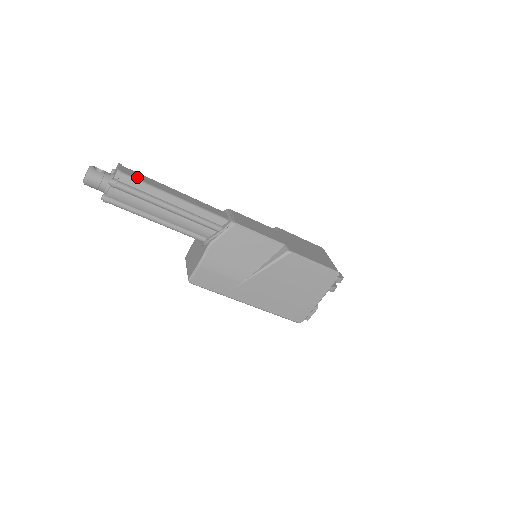
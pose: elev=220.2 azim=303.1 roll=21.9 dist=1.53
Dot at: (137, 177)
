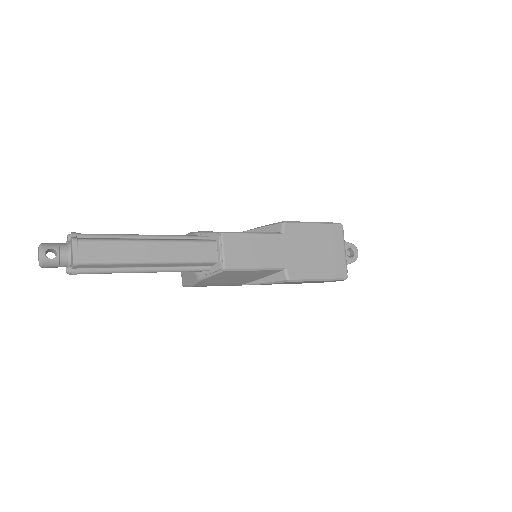
Dot at: (99, 257)
